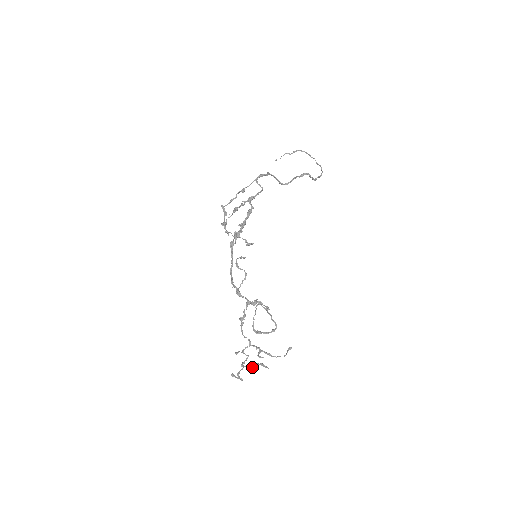
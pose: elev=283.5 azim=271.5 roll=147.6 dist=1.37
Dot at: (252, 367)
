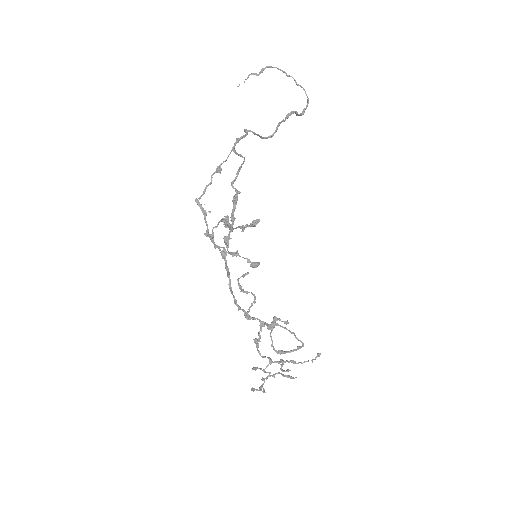
Dot at: (274, 377)
